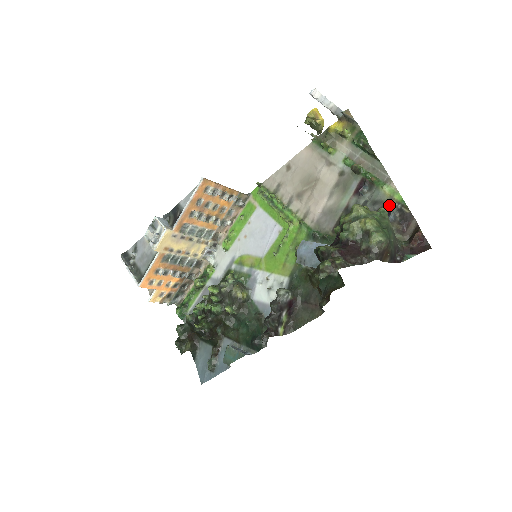
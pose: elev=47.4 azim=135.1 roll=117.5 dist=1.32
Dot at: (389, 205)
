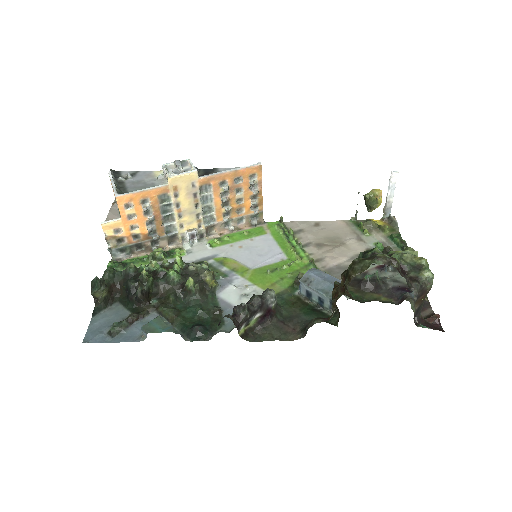
Dot at: occluded
